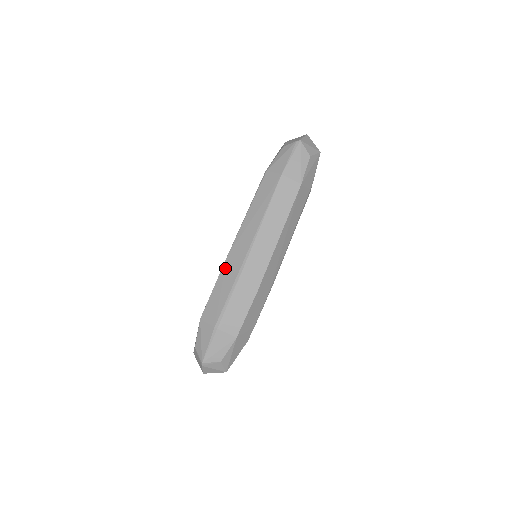
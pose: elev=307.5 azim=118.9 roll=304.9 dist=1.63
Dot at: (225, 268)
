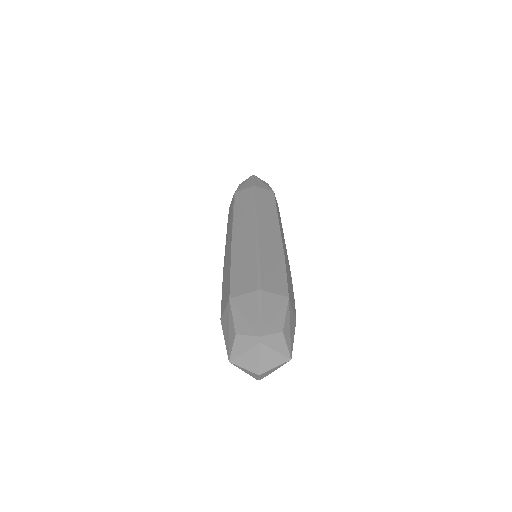
Dot at: (235, 251)
